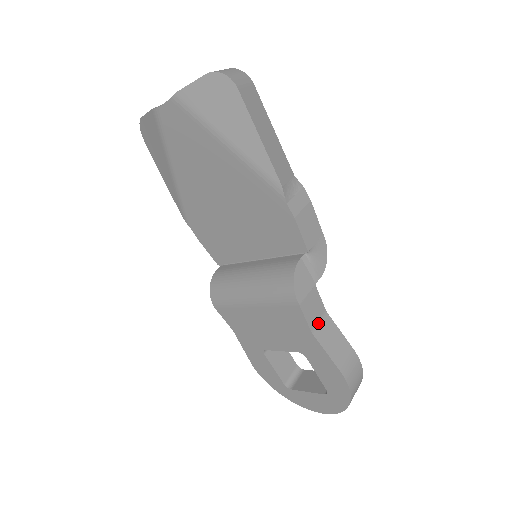
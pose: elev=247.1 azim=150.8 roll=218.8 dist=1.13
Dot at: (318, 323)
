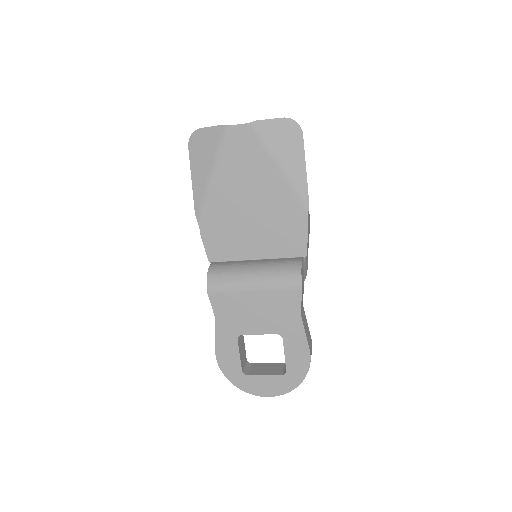
Dot at: (302, 310)
